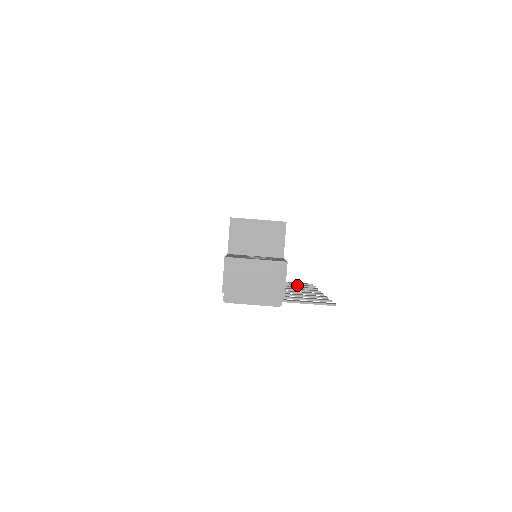
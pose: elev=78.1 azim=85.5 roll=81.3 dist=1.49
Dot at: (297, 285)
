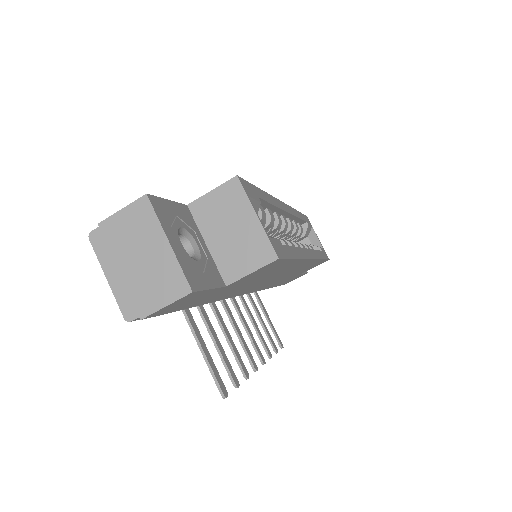
Dot at: (266, 329)
